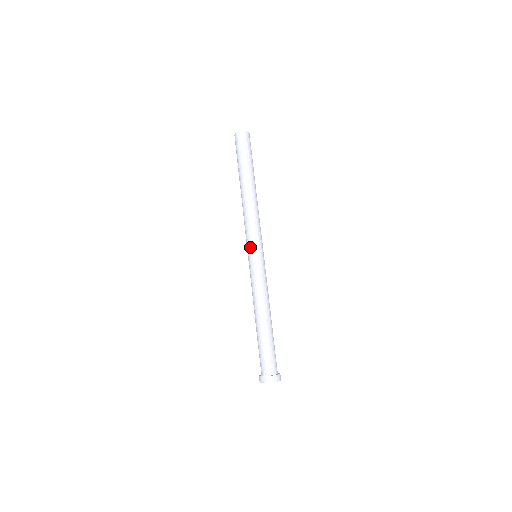
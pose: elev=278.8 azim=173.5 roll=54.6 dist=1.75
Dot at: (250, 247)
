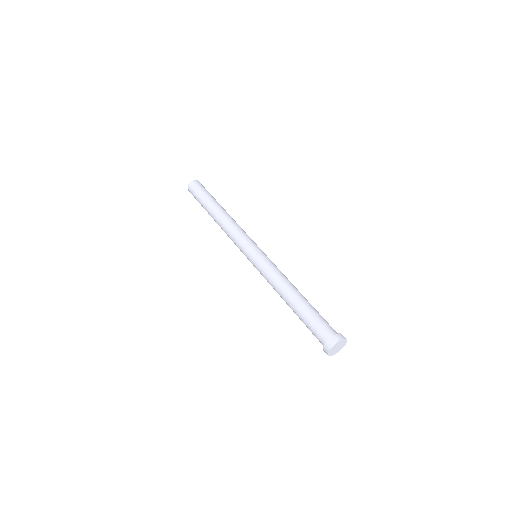
Dot at: (254, 244)
